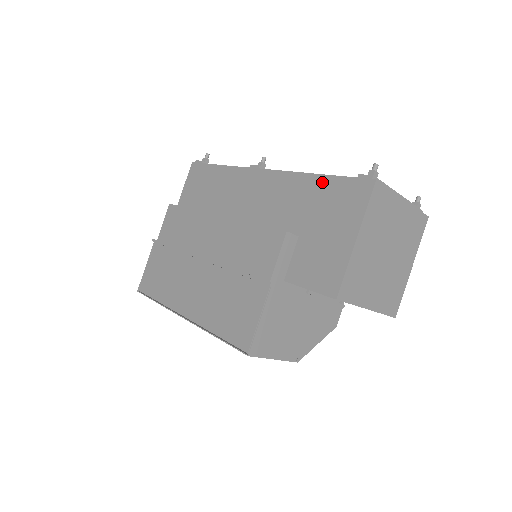
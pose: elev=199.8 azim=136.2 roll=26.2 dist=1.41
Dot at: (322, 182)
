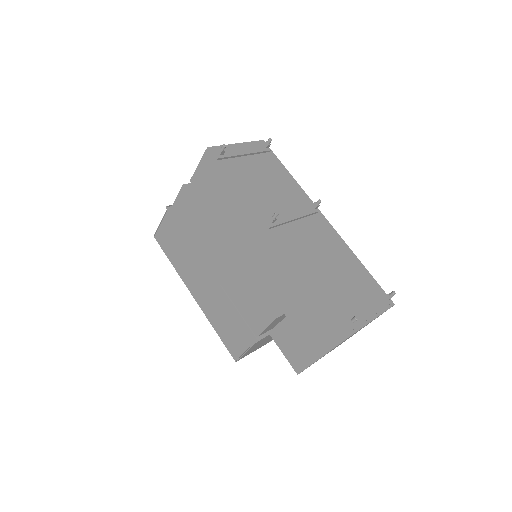
Dot at: (314, 298)
